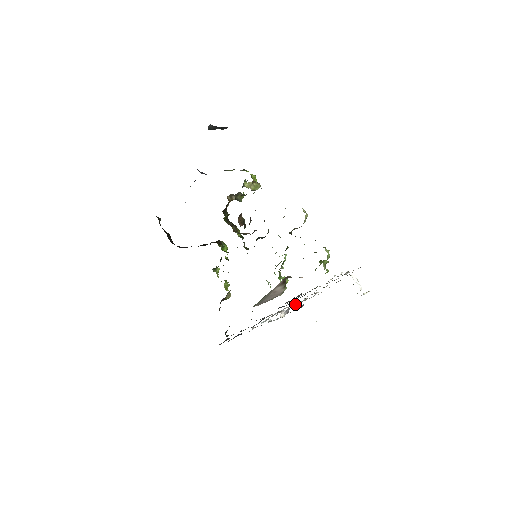
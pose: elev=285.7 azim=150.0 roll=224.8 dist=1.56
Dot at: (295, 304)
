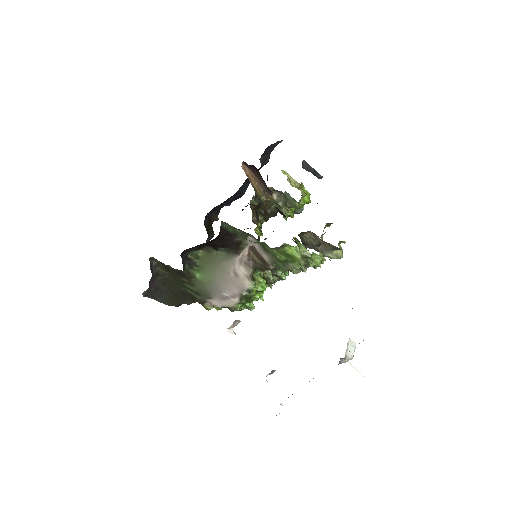
Dot at: occluded
